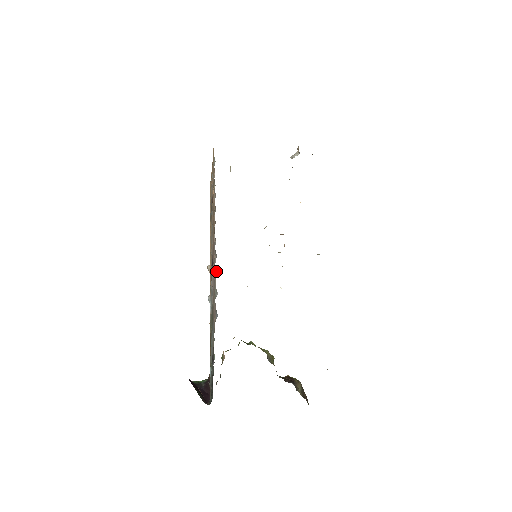
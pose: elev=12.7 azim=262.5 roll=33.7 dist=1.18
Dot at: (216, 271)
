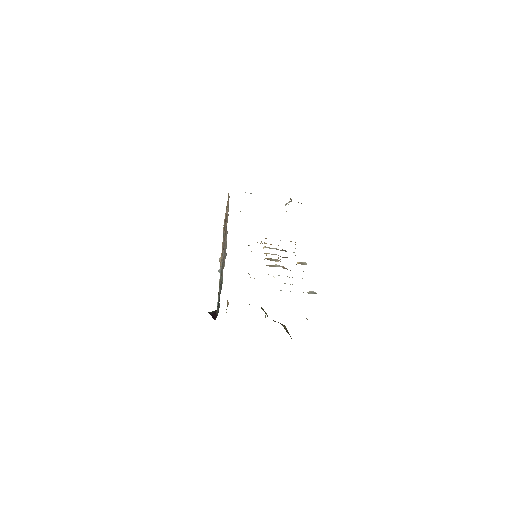
Dot at: occluded
